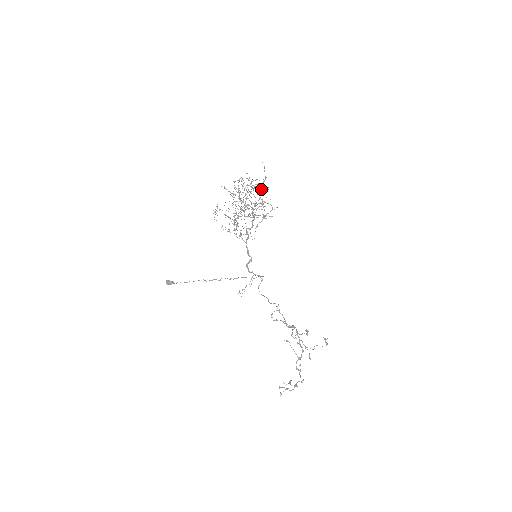
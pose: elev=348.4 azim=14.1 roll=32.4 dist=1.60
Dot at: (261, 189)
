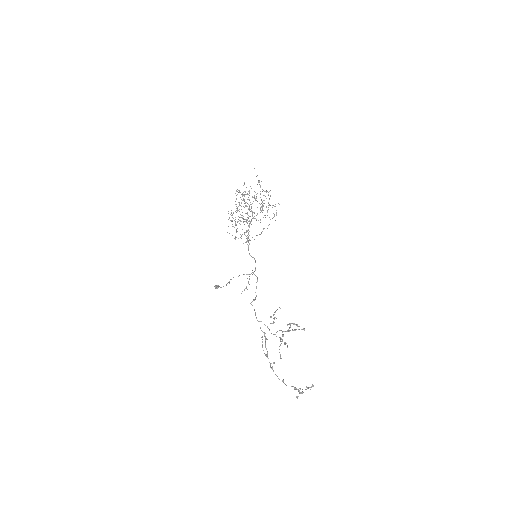
Dot at: (242, 194)
